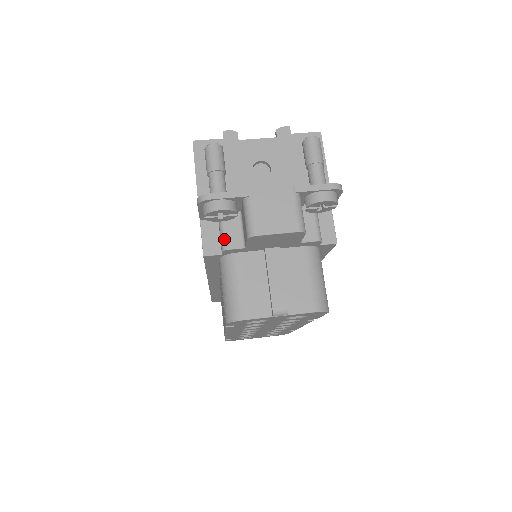
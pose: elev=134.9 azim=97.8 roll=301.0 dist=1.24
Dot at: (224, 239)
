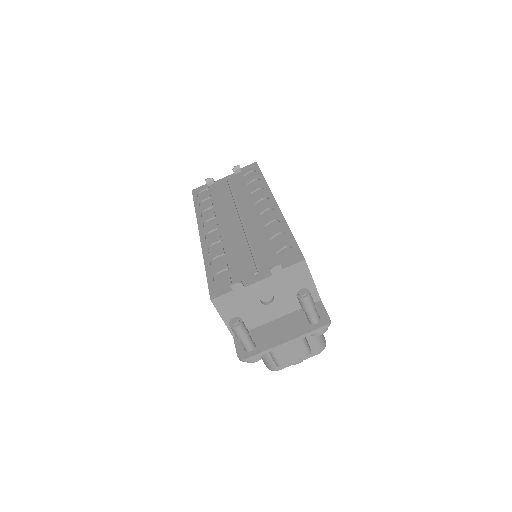
Dot at: occluded
